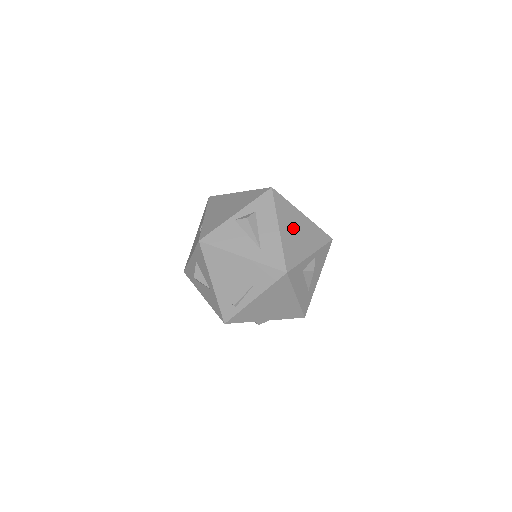
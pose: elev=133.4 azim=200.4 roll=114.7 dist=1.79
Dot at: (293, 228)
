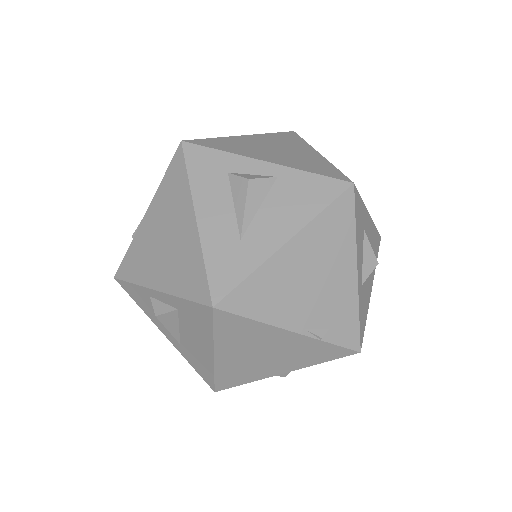
Dot at: (272, 145)
